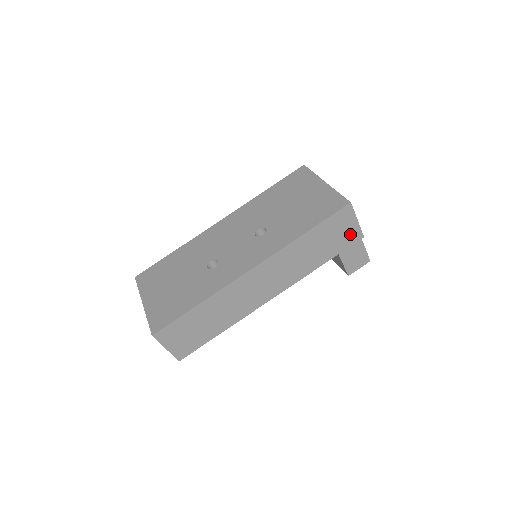
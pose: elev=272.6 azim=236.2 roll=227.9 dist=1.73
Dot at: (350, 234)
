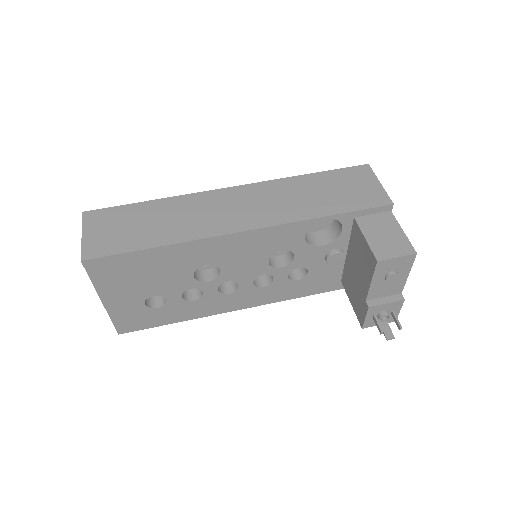
Dot at: (370, 195)
